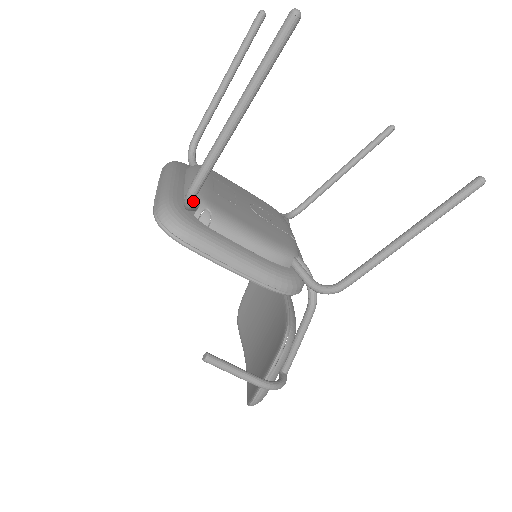
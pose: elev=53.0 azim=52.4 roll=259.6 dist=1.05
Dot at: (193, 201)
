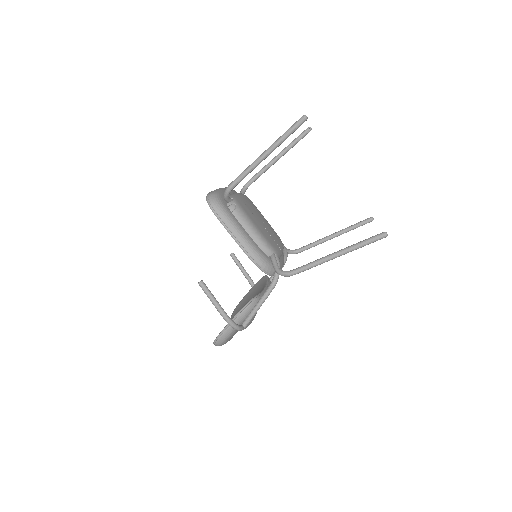
Dot at: (229, 193)
